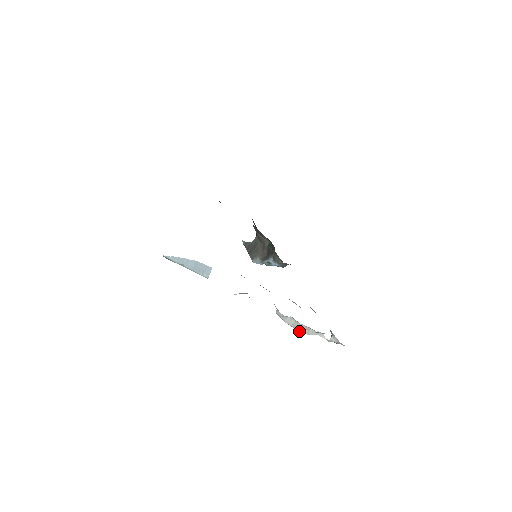
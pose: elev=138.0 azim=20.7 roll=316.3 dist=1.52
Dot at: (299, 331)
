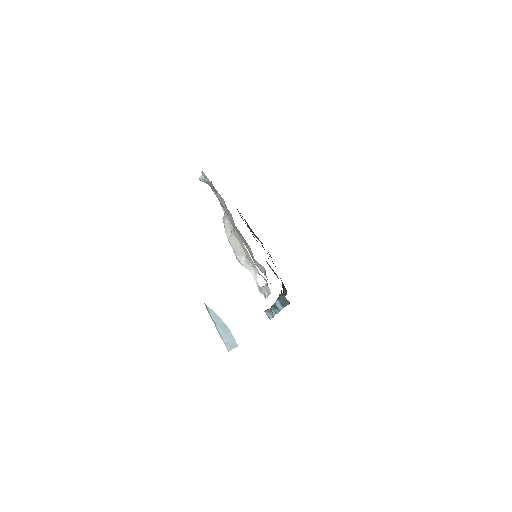
Dot at: (235, 254)
